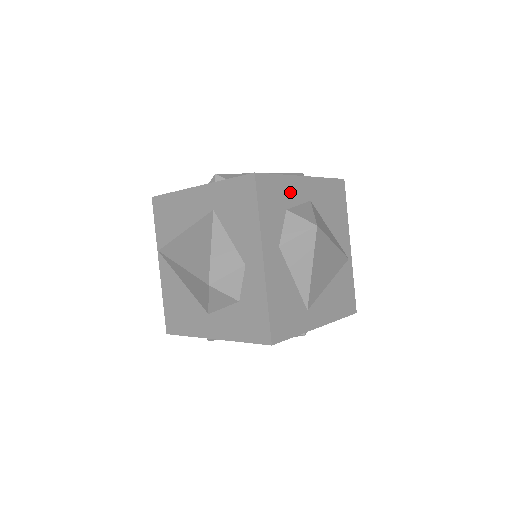
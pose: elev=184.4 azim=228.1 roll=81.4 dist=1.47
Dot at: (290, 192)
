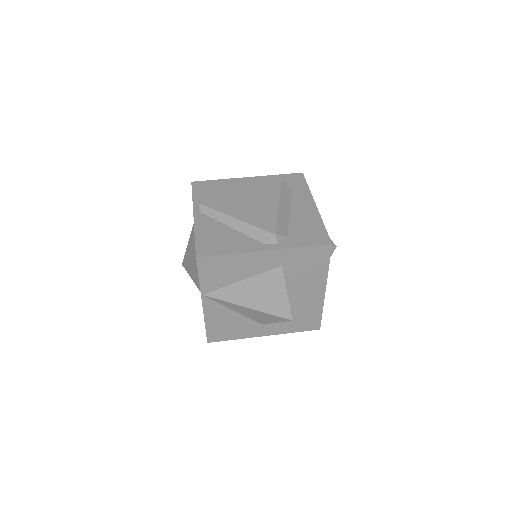
Dot at: occluded
